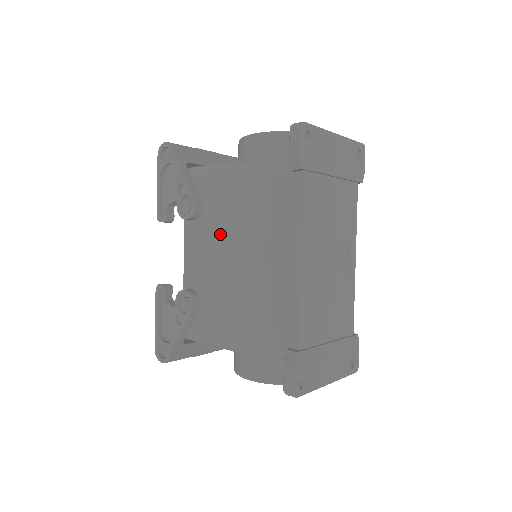
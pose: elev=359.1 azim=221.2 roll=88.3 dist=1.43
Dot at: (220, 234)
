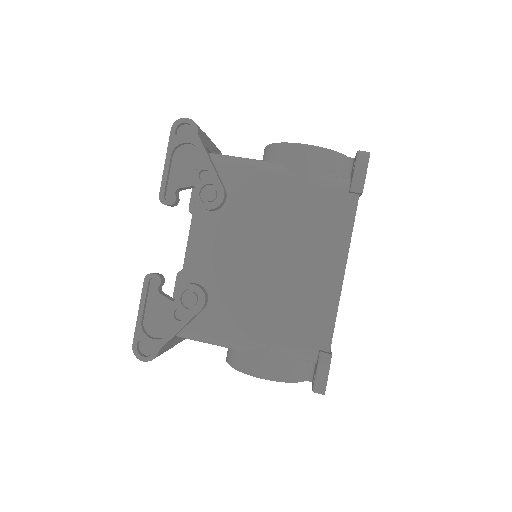
Dot at: (246, 232)
